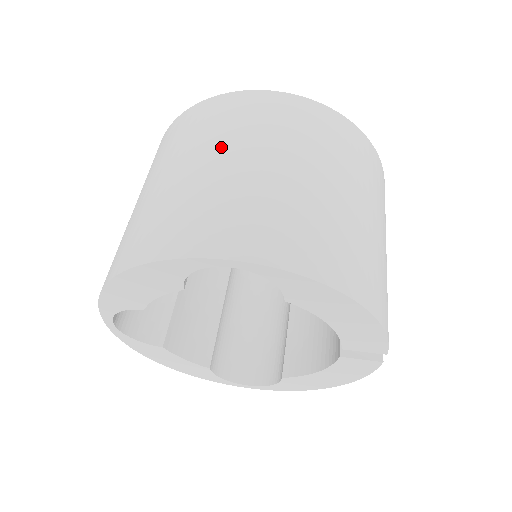
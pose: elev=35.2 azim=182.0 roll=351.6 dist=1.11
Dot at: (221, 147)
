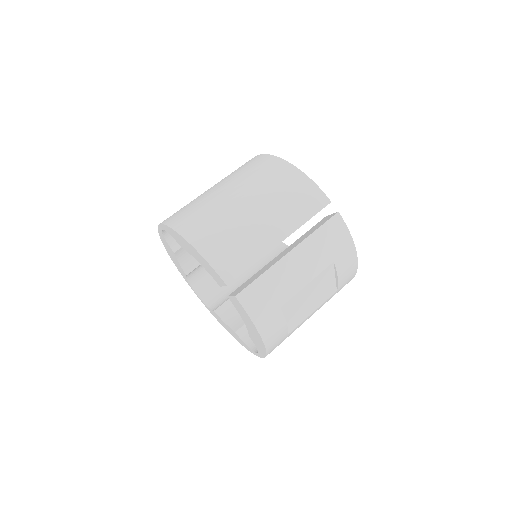
Dot at: occluded
